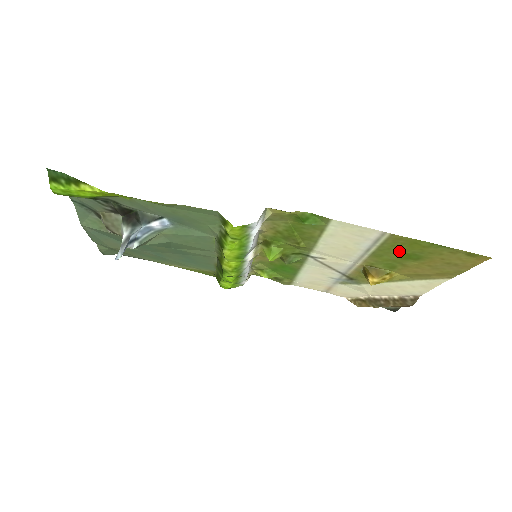
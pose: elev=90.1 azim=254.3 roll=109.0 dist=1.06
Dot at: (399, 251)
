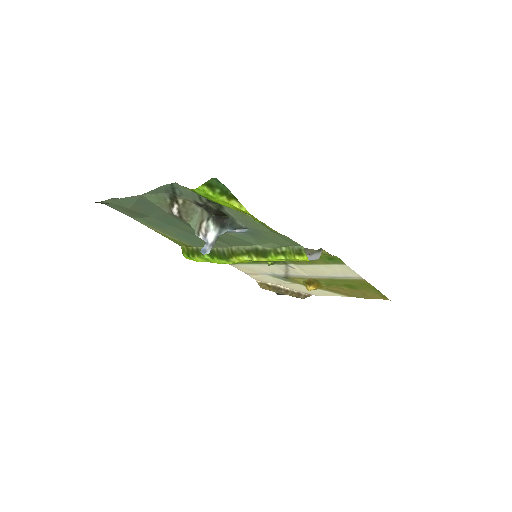
Dot at: (350, 283)
